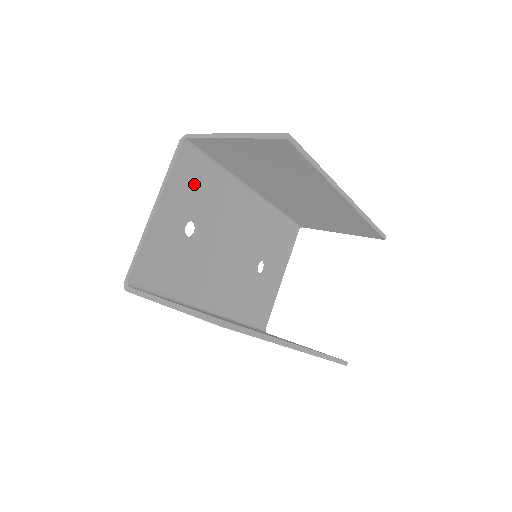
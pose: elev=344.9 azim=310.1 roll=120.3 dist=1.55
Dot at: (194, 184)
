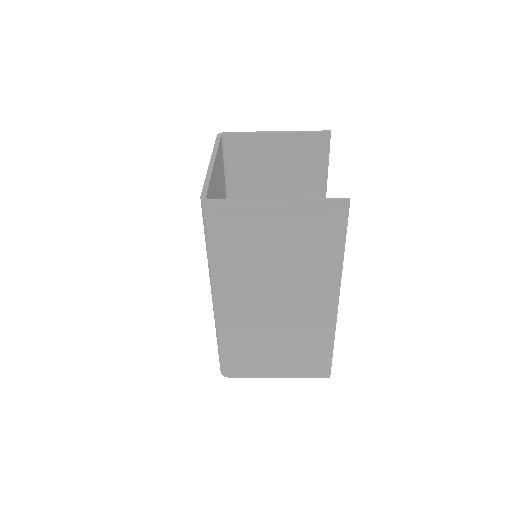
Dot at: (221, 173)
